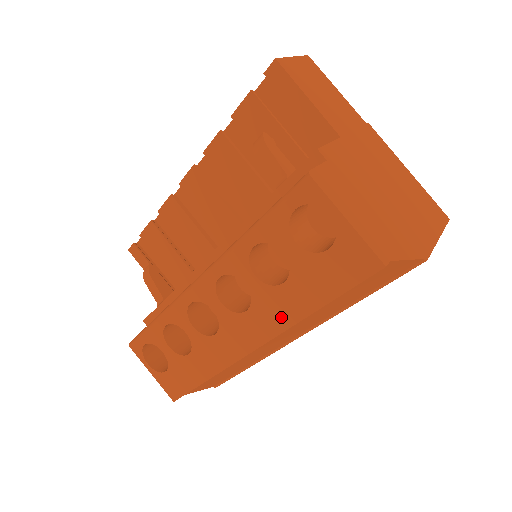
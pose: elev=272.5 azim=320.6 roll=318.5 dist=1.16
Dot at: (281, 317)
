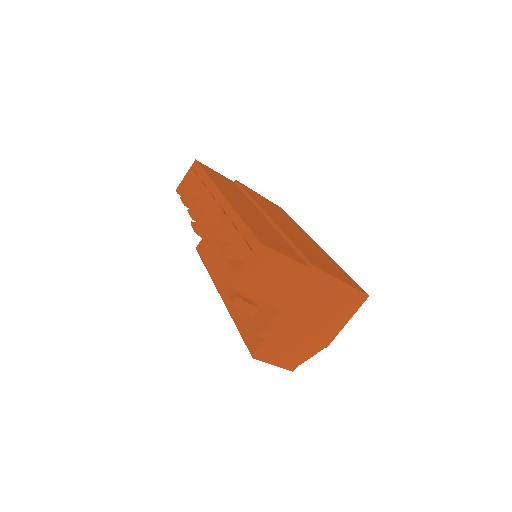
Dot at: occluded
